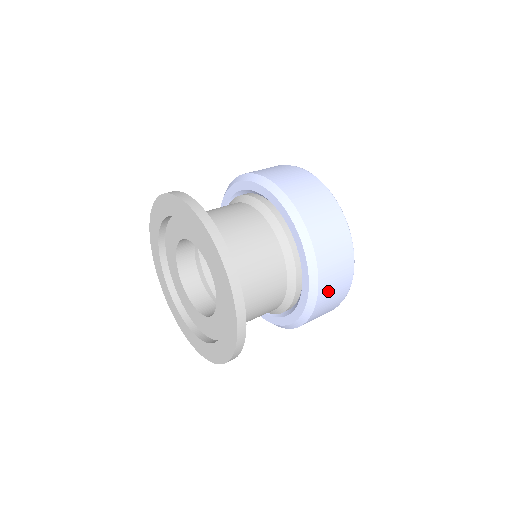
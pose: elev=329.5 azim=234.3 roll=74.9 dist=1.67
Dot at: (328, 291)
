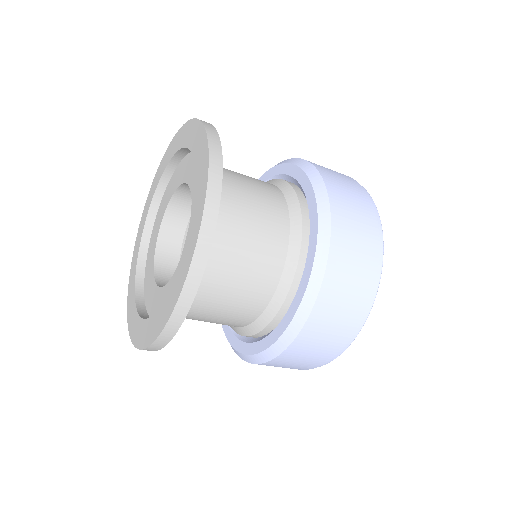
Dot at: (345, 212)
